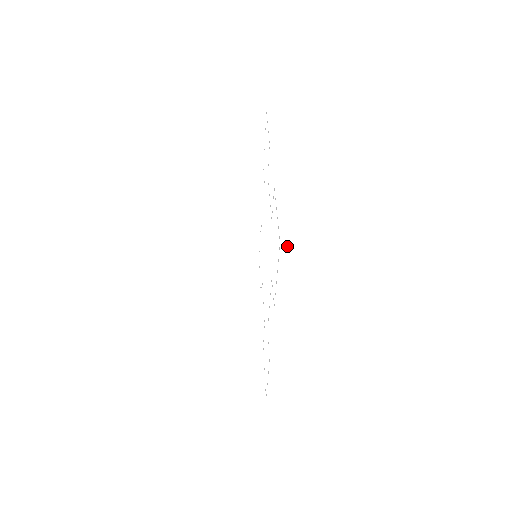
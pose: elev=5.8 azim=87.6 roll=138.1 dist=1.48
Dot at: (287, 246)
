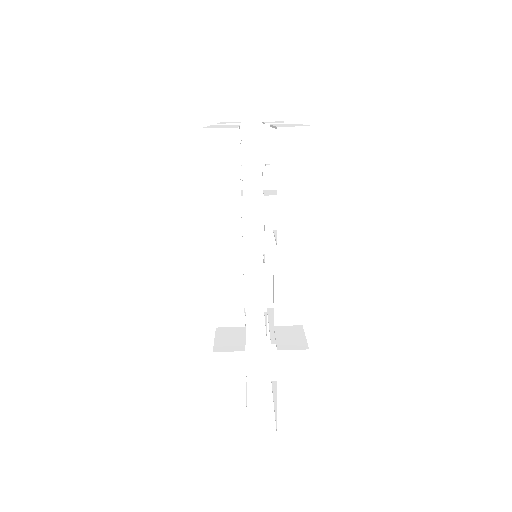
Dot at: (284, 435)
